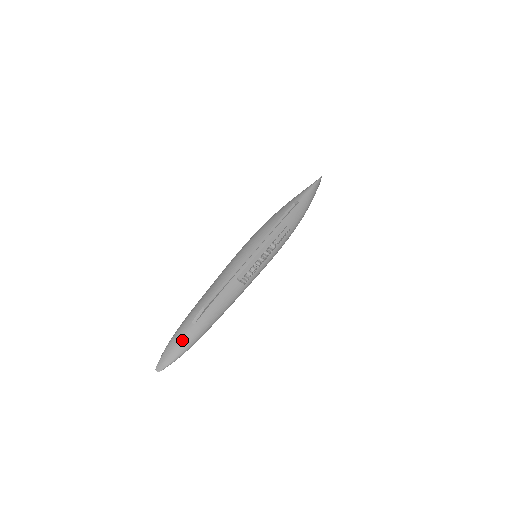
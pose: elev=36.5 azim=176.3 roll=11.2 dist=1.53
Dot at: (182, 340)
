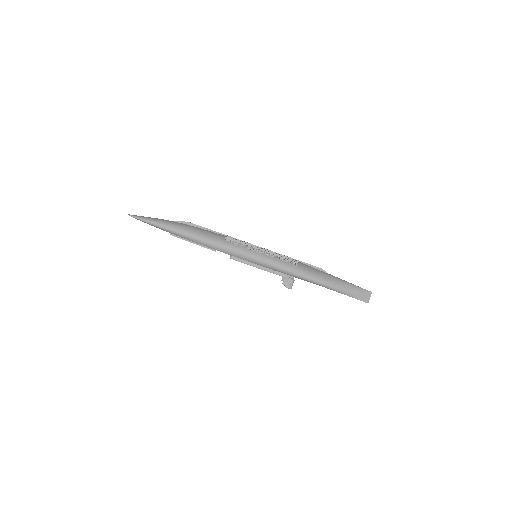
Dot at: occluded
